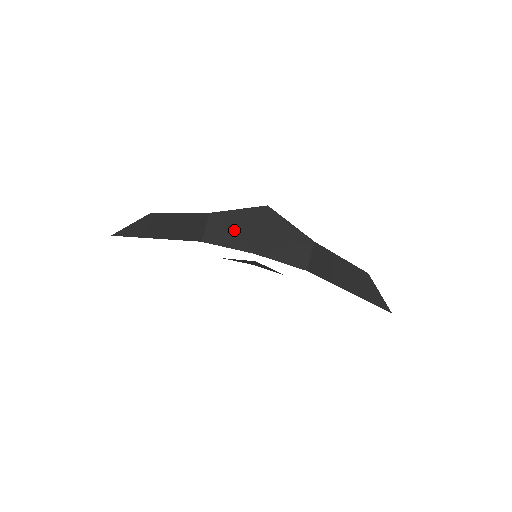
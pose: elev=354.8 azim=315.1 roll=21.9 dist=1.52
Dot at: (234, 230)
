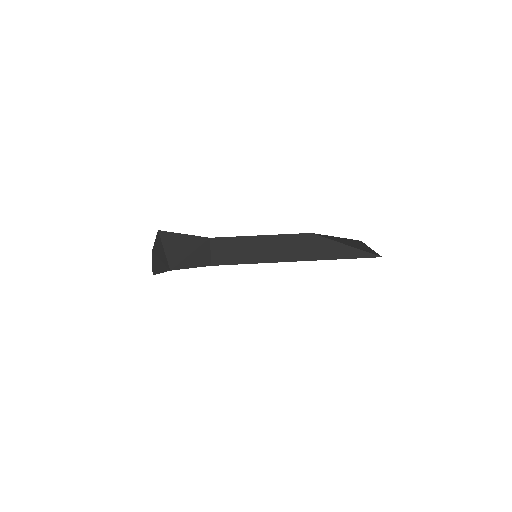
Dot at: (160, 258)
